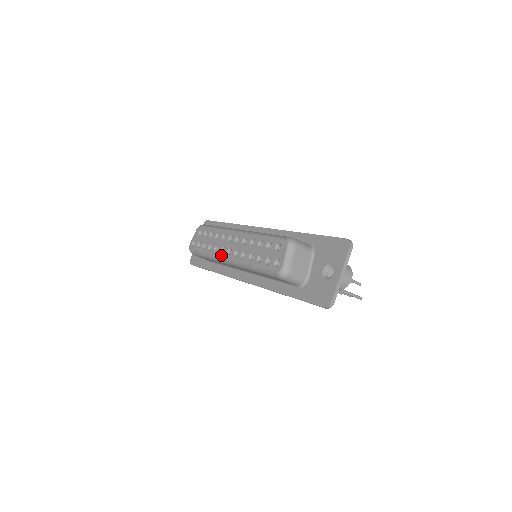
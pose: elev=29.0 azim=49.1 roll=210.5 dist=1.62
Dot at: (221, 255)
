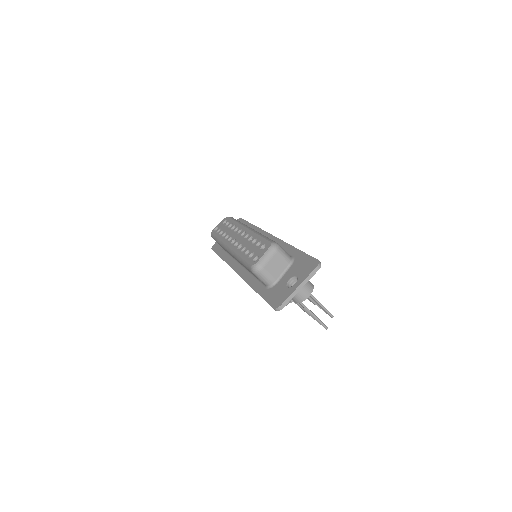
Dot at: (227, 242)
